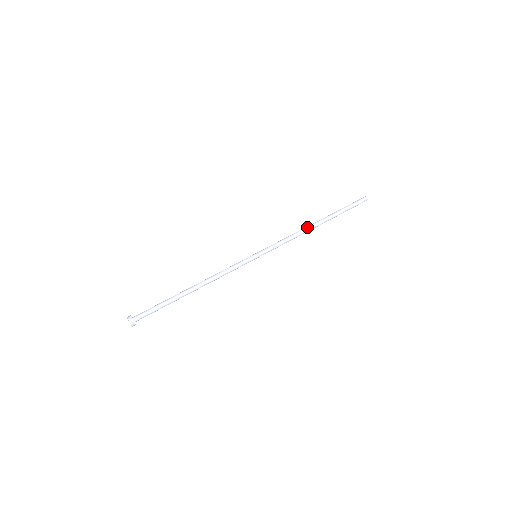
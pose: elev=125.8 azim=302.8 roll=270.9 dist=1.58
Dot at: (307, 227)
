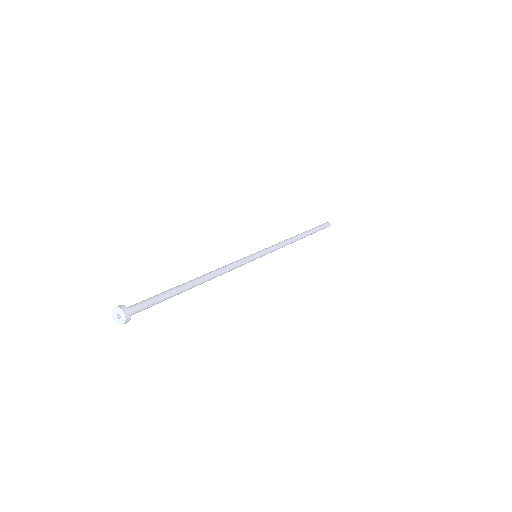
Dot at: occluded
